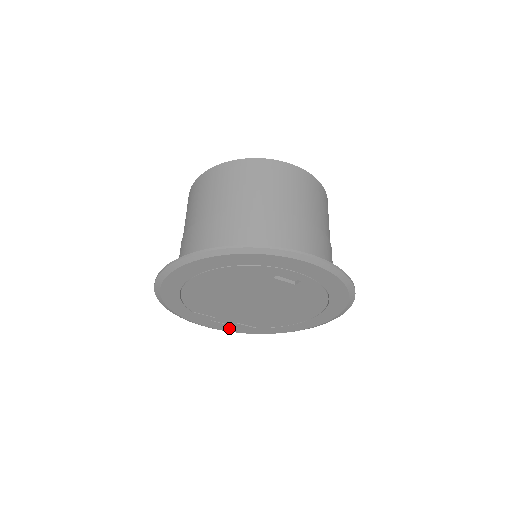
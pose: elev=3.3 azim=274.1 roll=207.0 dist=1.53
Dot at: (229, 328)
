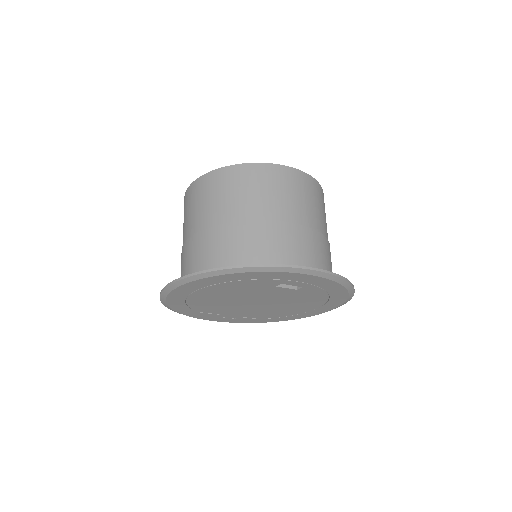
Dot at: (233, 320)
